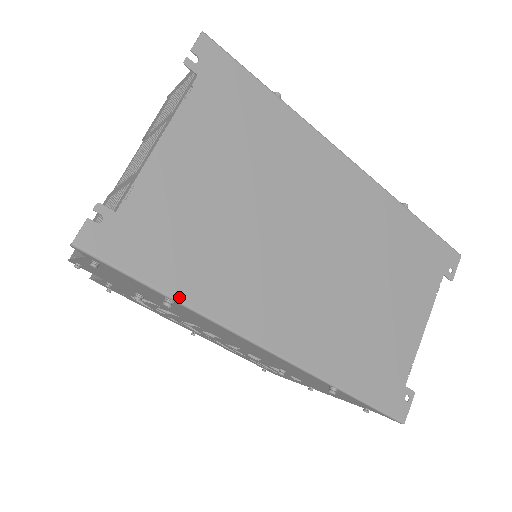
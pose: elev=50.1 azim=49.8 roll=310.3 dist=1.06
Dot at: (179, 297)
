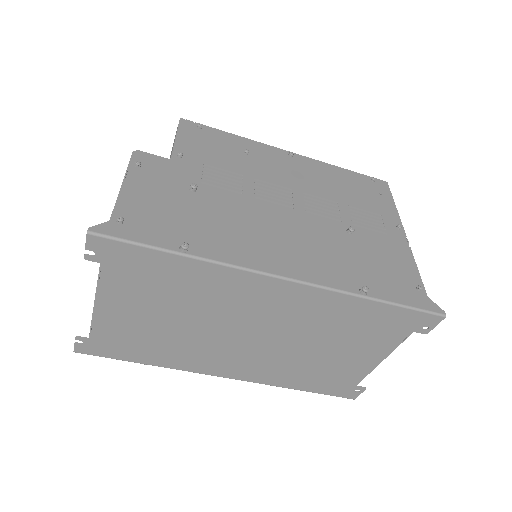
Dot at: (149, 364)
